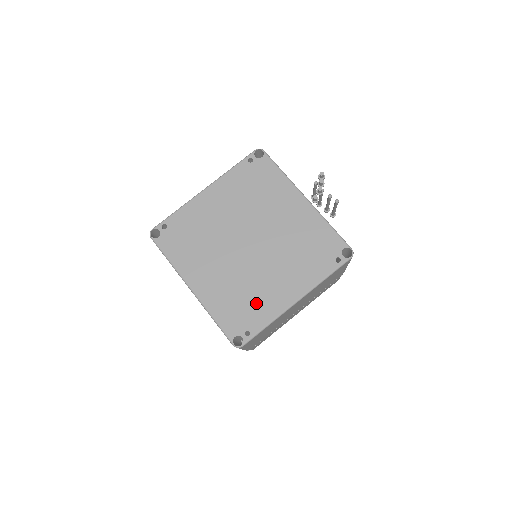
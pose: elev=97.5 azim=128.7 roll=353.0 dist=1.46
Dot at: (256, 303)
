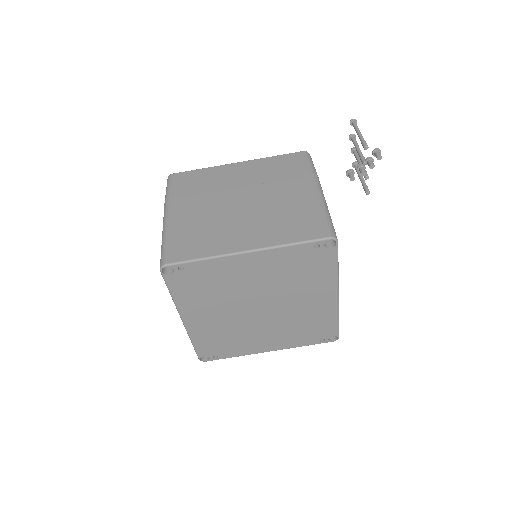
Dot at: (236, 344)
